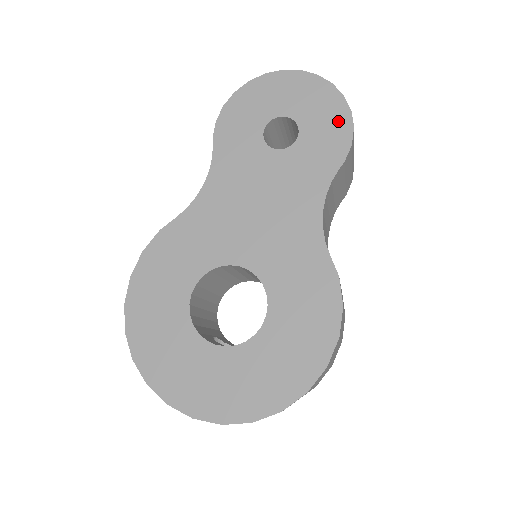
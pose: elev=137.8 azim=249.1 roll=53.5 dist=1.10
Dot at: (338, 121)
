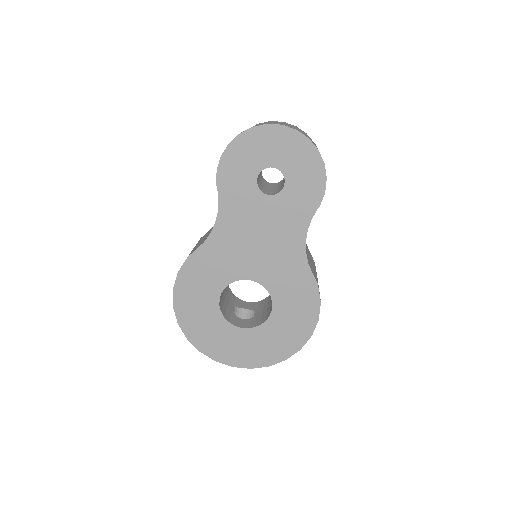
Dot at: (315, 173)
